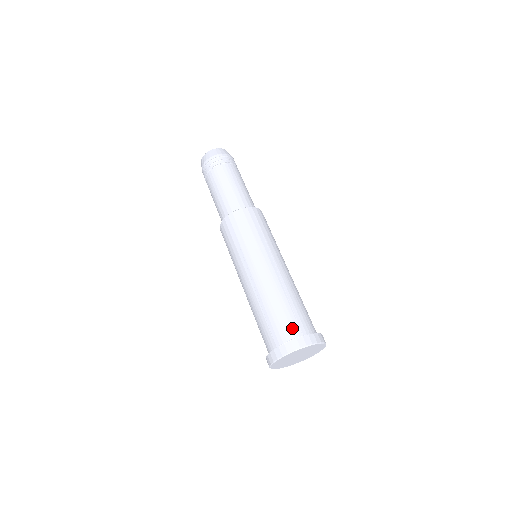
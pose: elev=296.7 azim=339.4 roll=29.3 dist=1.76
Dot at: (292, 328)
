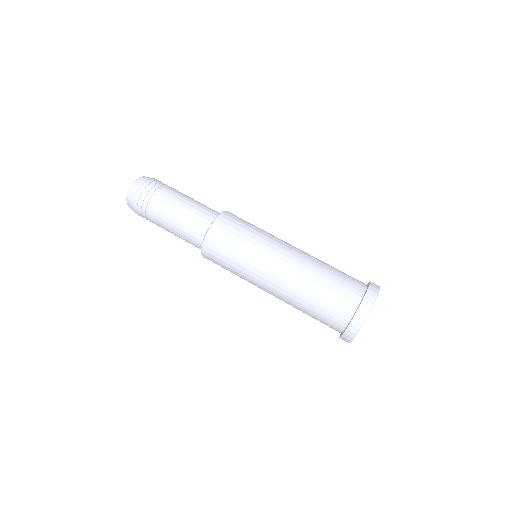
Dot at: (339, 314)
